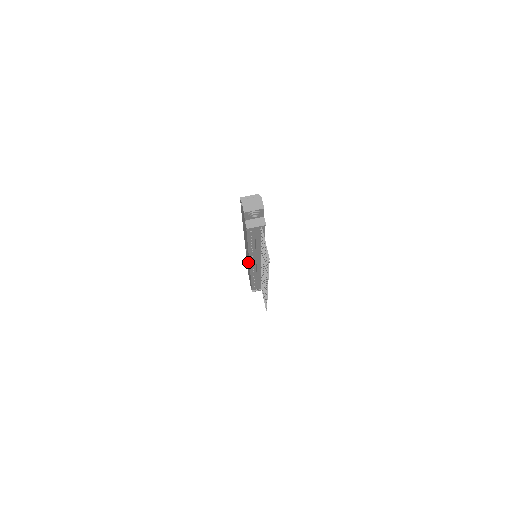
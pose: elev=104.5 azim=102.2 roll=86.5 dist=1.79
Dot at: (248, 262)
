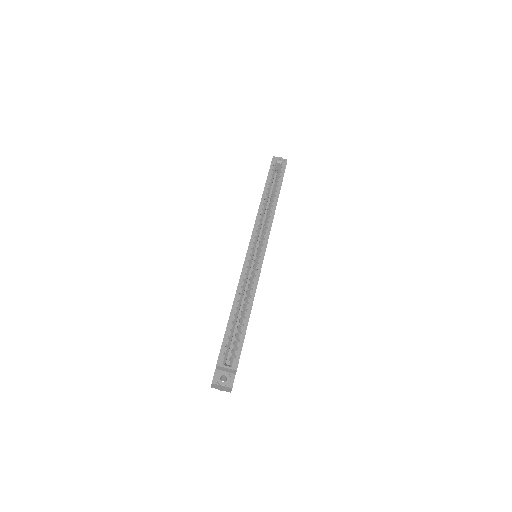
Dot at: occluded
